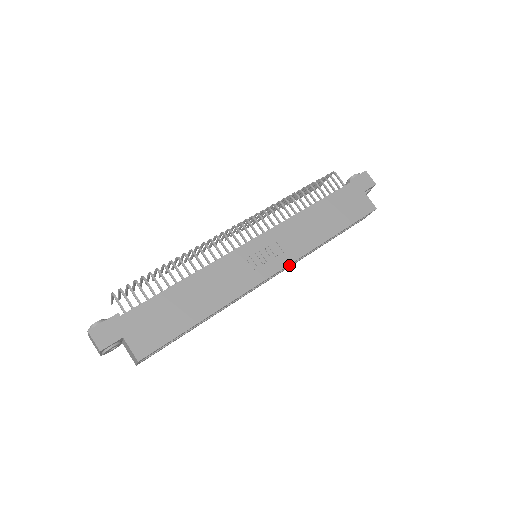
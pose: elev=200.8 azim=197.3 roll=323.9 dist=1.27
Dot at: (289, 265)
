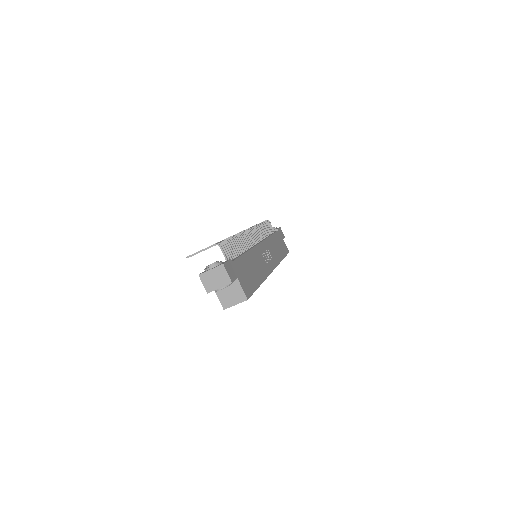
Dot at: occluded
